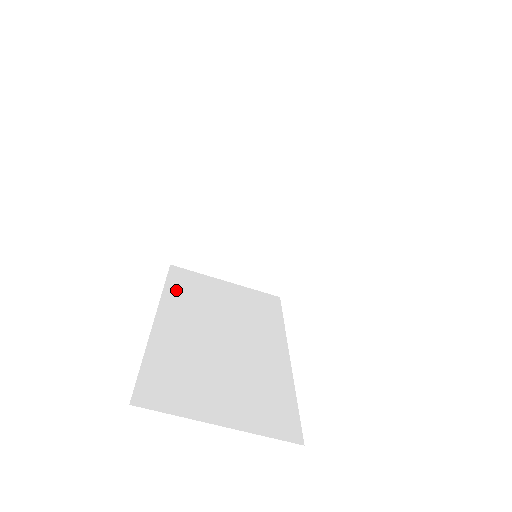
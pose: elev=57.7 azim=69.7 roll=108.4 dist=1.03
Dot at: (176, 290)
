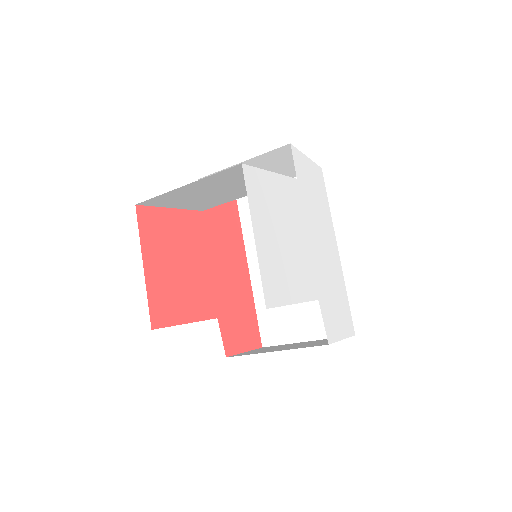
Dot at: (250, 229)
